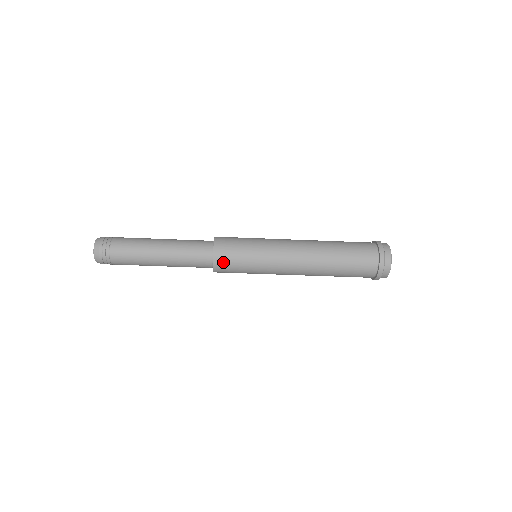
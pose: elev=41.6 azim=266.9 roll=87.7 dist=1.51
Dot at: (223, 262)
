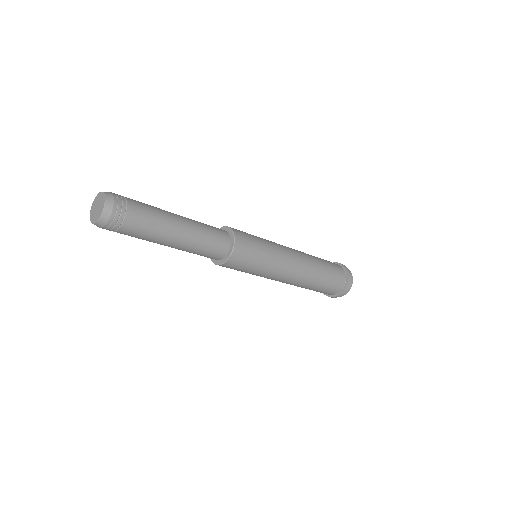
Dot at: (234, 264)
